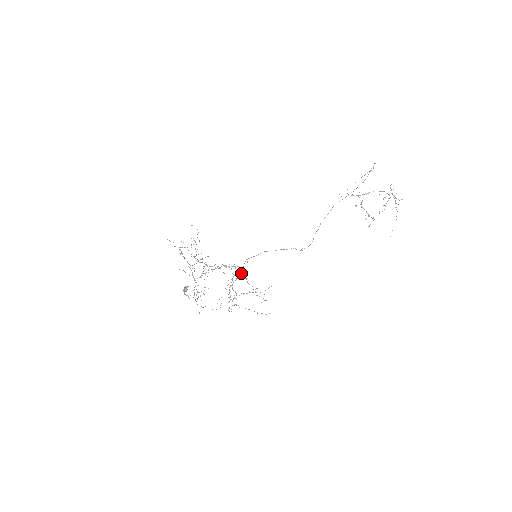
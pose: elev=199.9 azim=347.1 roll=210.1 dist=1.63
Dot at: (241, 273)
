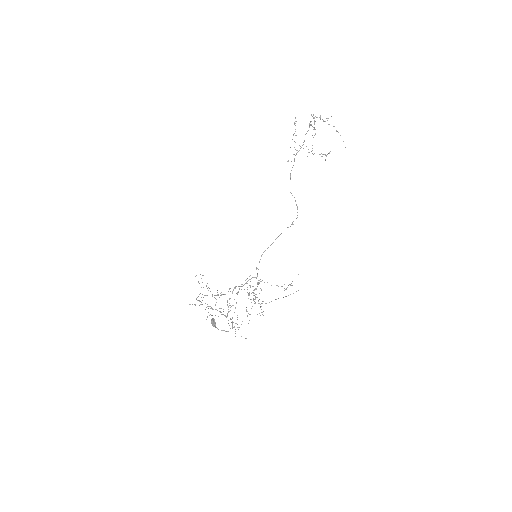
Dot at: occluded
